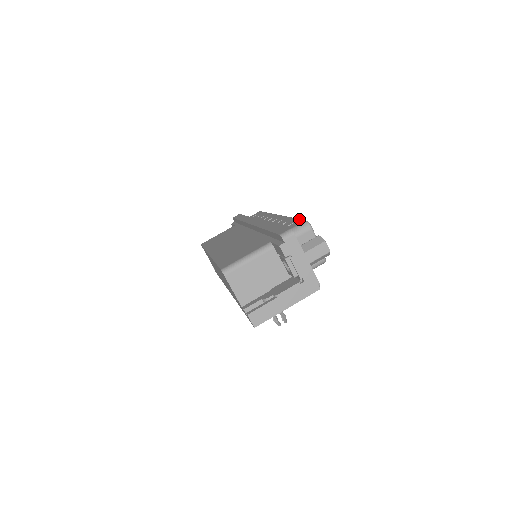
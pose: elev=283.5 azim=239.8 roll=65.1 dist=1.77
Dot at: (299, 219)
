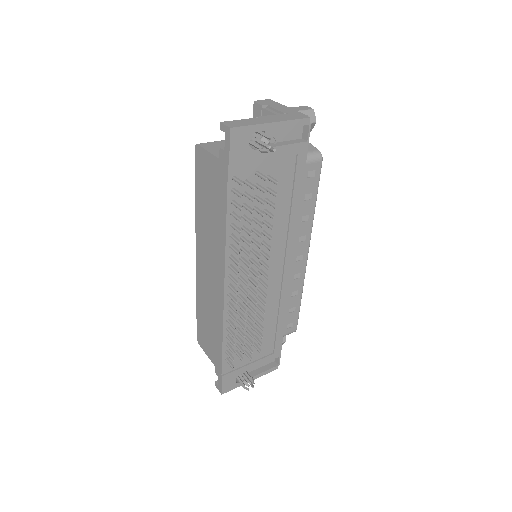
Dot at: occluded
